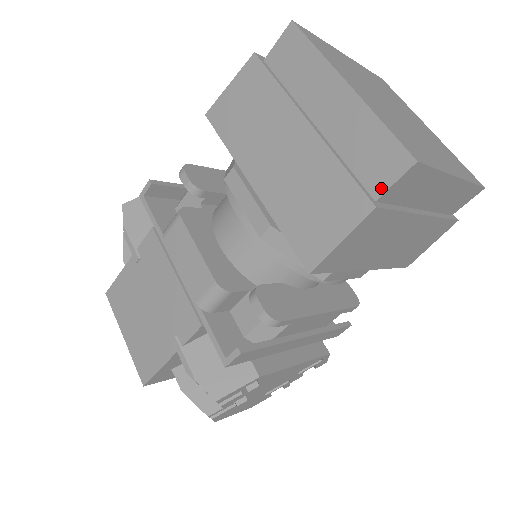
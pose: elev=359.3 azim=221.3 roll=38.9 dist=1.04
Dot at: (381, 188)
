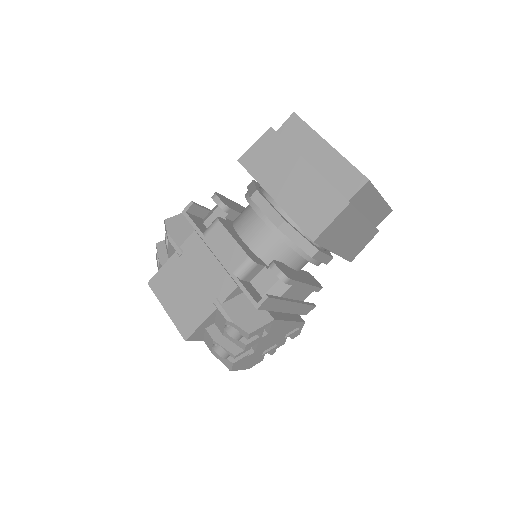
Dot at: (351, 194)
